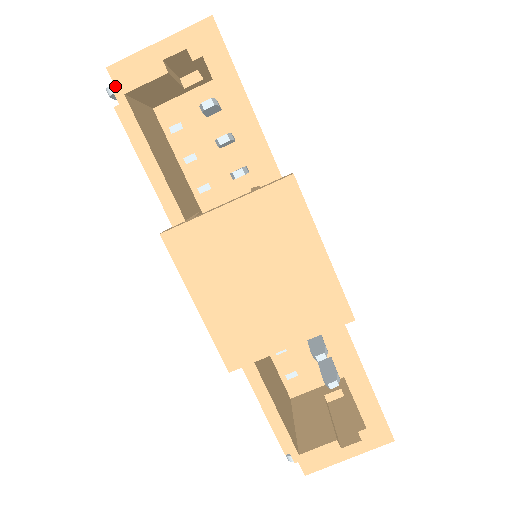
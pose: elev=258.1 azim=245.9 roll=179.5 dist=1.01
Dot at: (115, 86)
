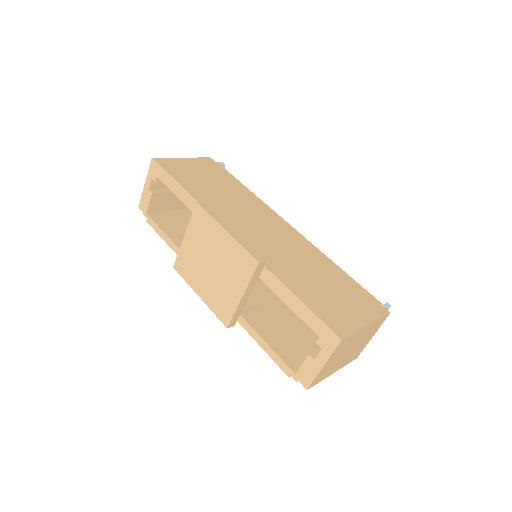
Dot at: (143, 212)
